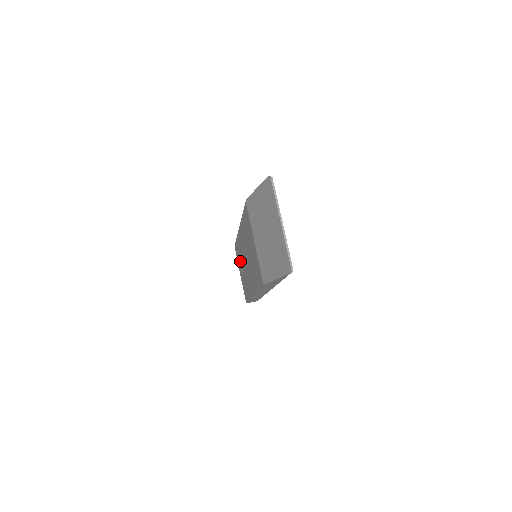
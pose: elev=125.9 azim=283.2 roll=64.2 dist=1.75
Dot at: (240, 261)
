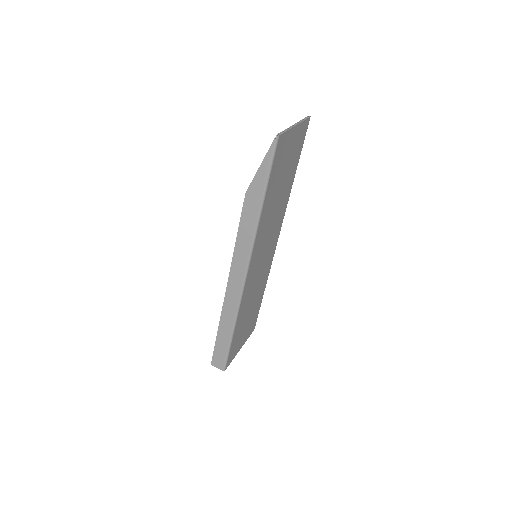
Dot at: occluded
